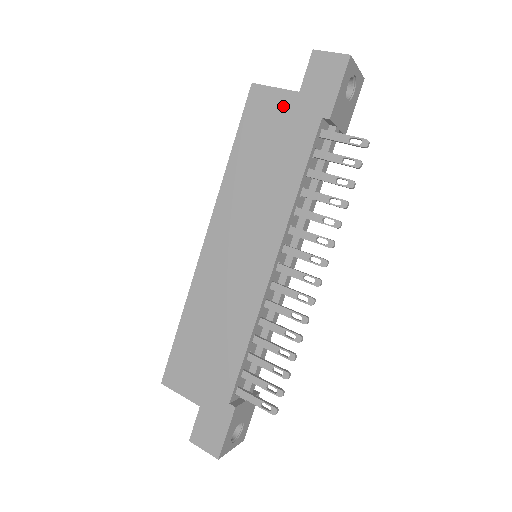
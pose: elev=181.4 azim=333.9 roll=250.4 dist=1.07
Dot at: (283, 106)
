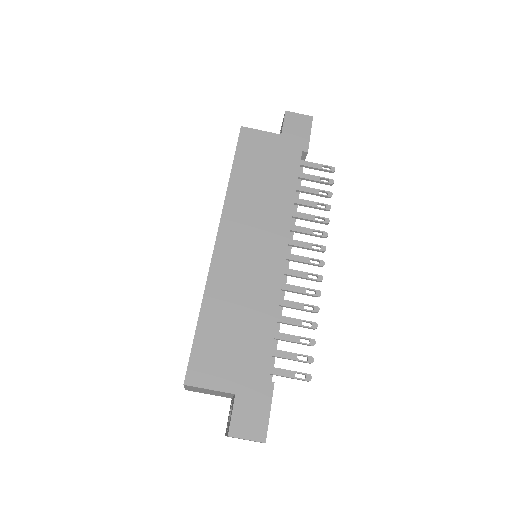
Dot at: (270, 142)
